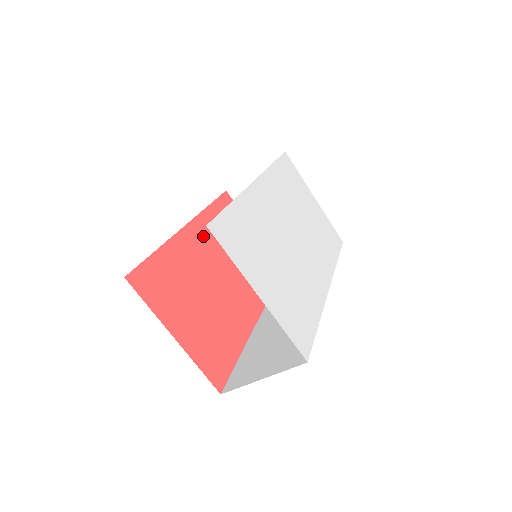
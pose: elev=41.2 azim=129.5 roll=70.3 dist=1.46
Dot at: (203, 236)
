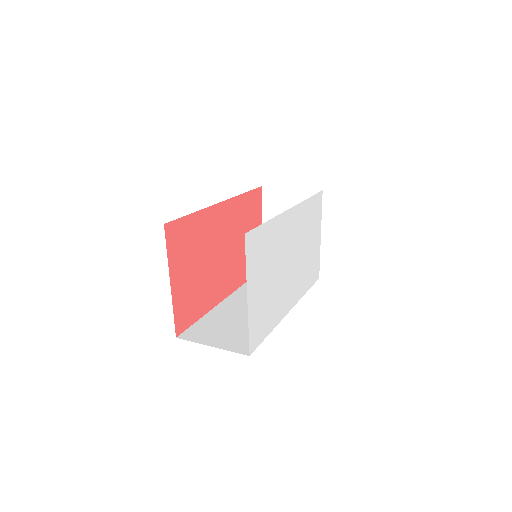
Dot at: (227, 216)
